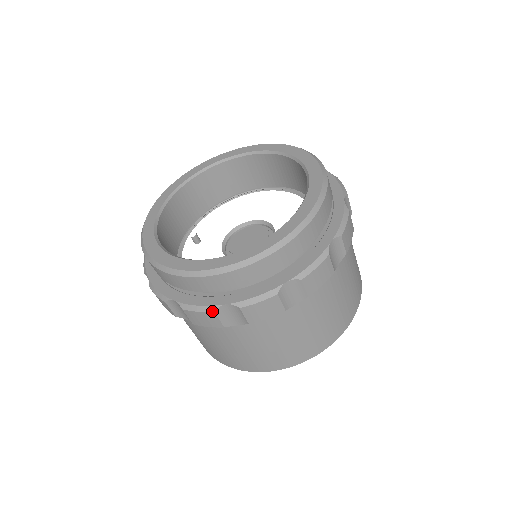
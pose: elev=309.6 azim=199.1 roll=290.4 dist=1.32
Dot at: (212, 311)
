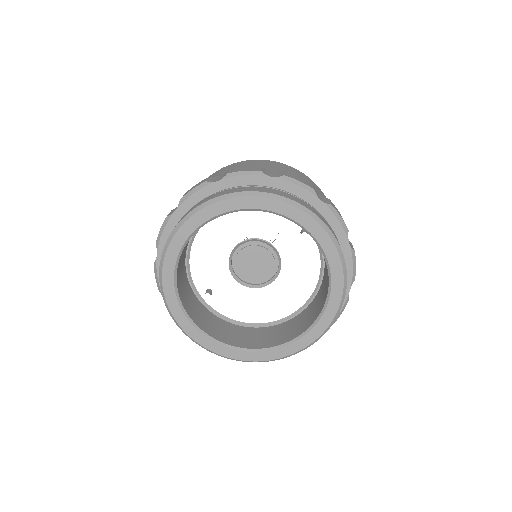
Dot at: occluded
